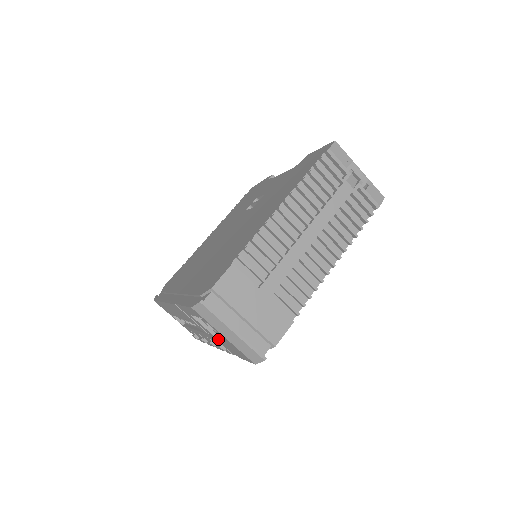
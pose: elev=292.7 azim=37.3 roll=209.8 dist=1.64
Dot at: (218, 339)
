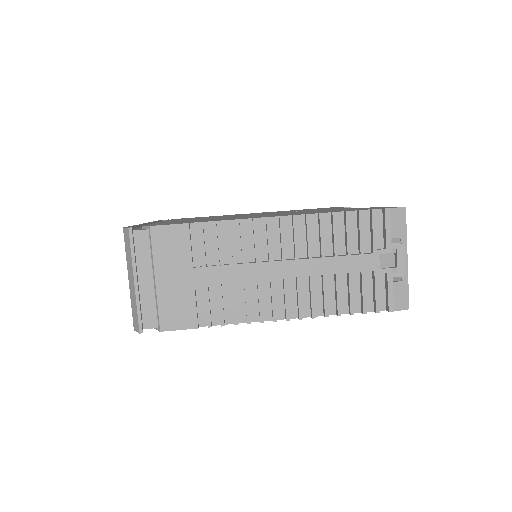
Dot at: occluded
